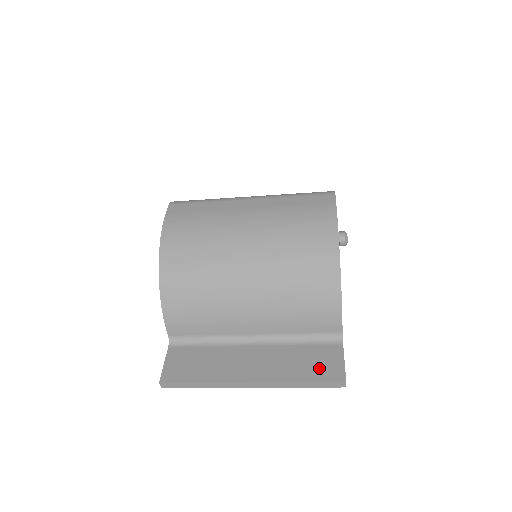
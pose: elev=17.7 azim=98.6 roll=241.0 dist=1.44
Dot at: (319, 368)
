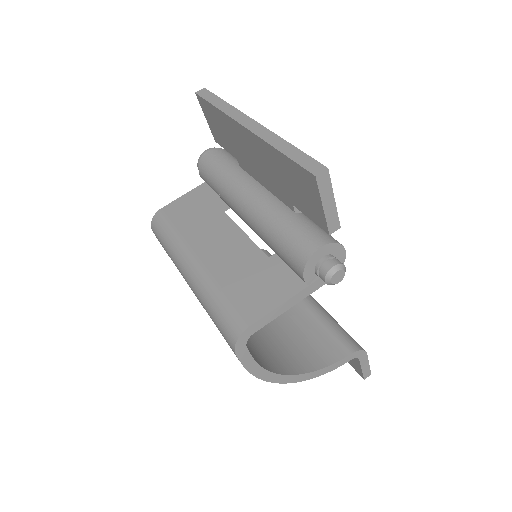
Dot at: occluded
